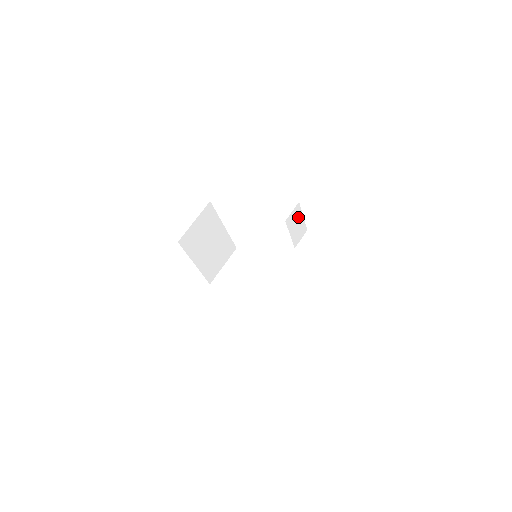
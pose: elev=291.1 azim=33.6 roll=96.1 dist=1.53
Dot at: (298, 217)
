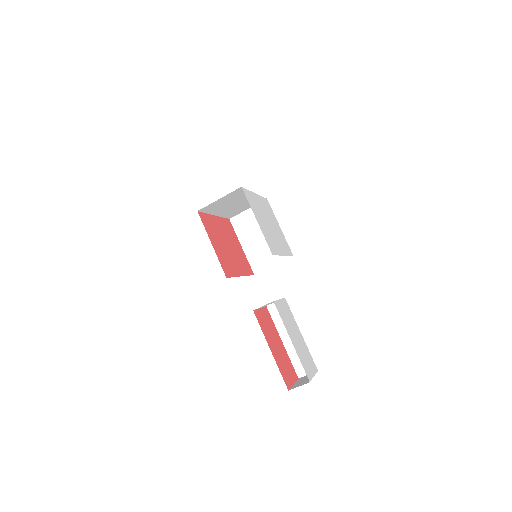
Dot at: occluded
